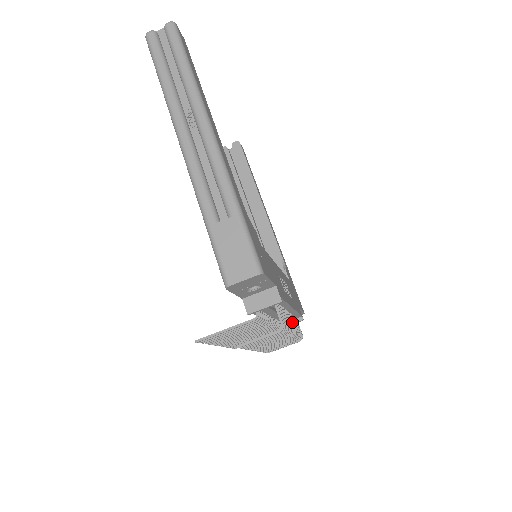
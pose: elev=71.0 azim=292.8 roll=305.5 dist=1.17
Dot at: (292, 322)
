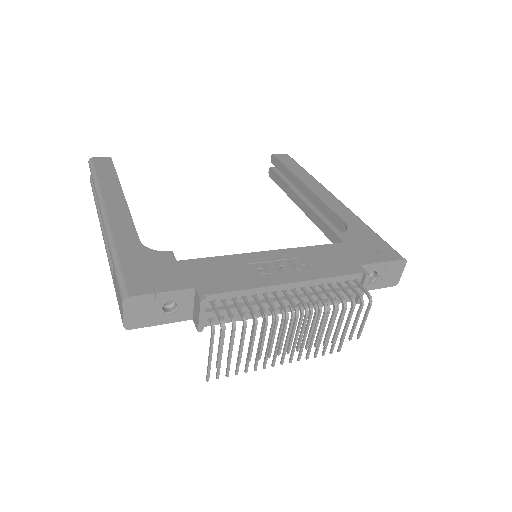
Dot at: (307, 296)
